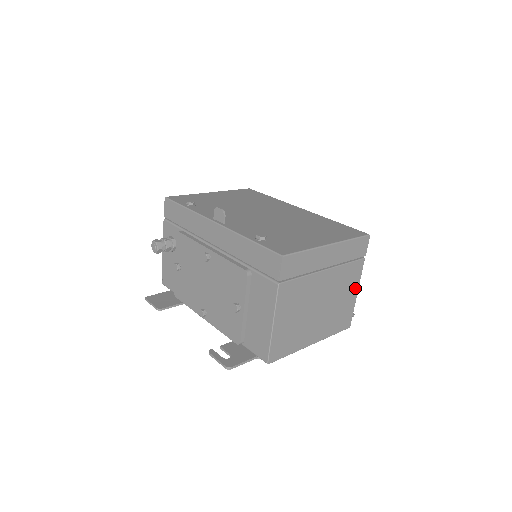
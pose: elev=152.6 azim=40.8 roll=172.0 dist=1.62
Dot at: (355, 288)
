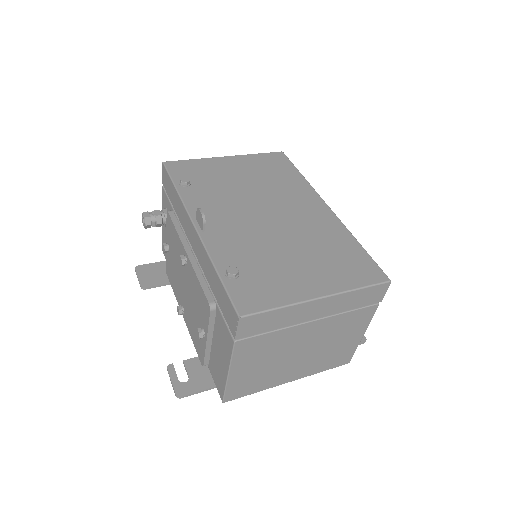
Dot at: (360, 331)
